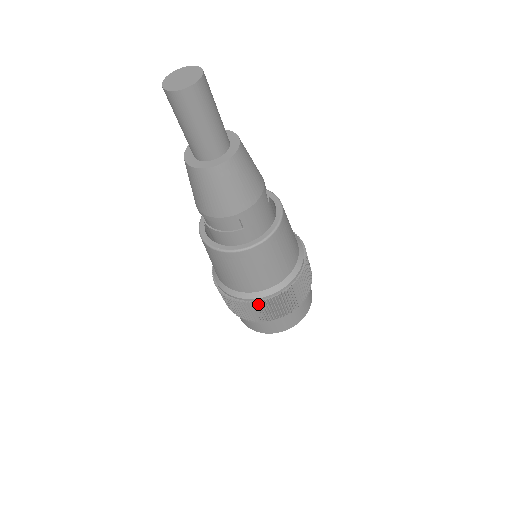
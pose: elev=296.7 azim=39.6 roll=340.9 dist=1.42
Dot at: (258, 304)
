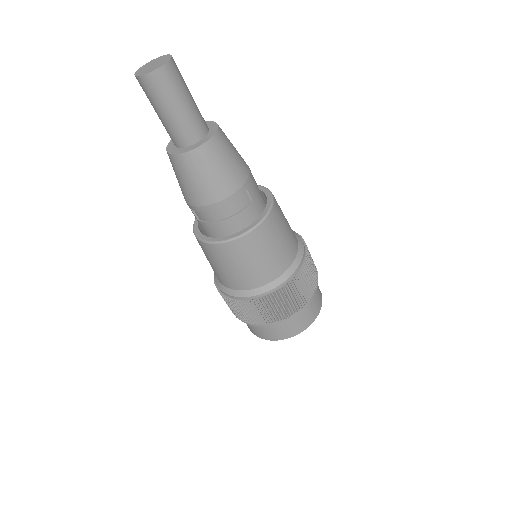
Dot at: (293, 283)
